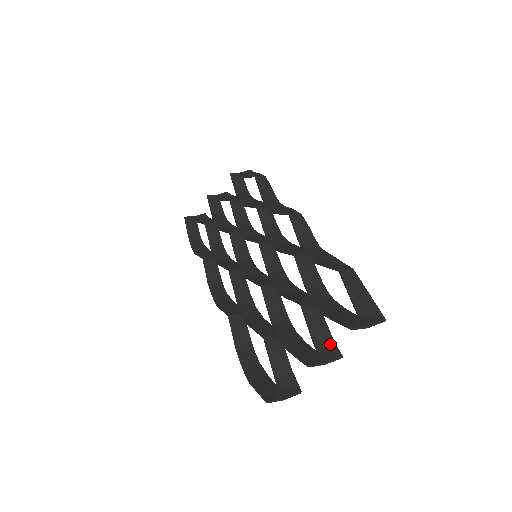
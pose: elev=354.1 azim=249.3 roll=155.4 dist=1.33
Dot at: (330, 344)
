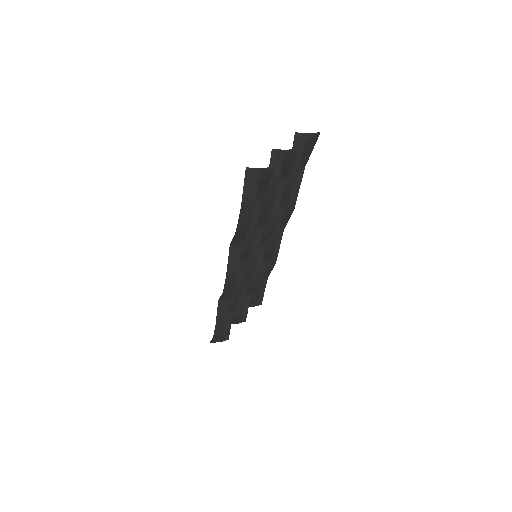
Dot at: (291, 159)
